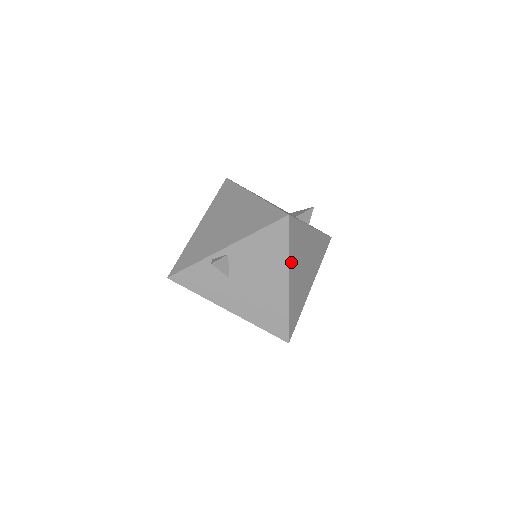
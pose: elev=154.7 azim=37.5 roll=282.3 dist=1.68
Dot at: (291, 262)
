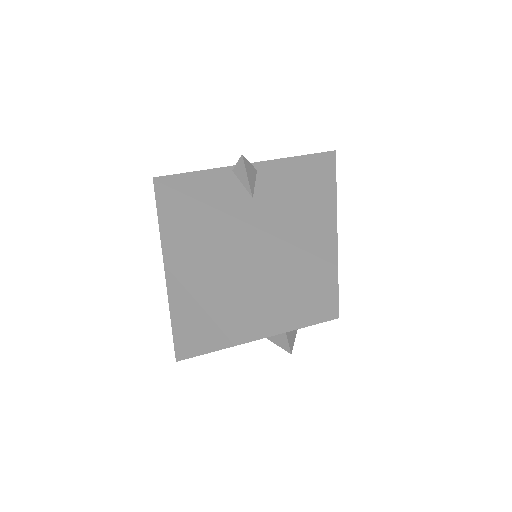
Dot at: occluded
